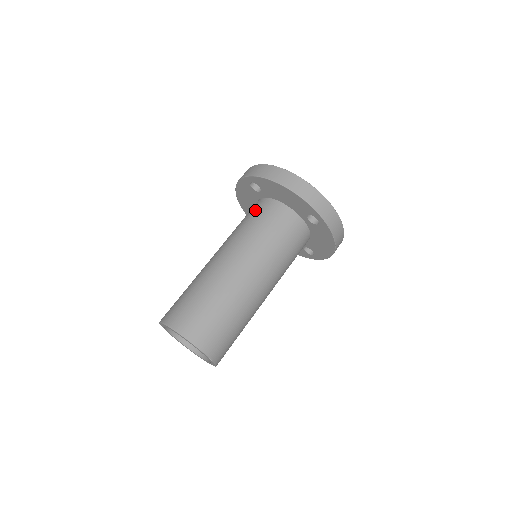
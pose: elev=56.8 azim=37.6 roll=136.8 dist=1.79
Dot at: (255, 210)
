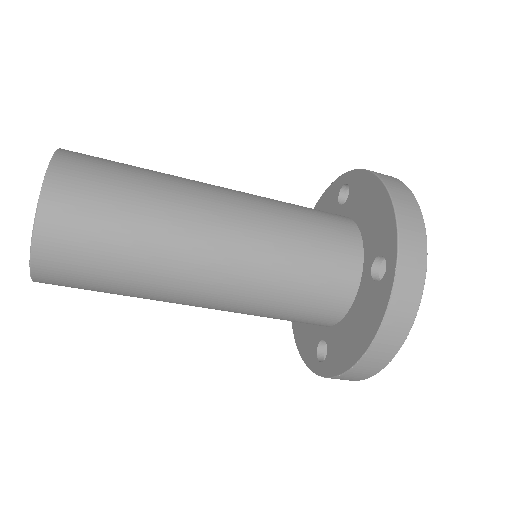
Dot at: occluded
